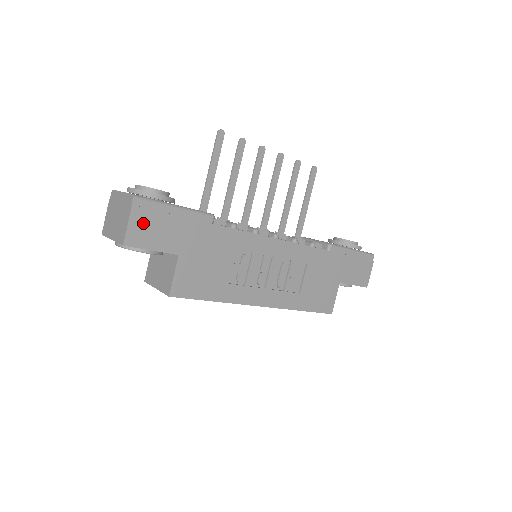
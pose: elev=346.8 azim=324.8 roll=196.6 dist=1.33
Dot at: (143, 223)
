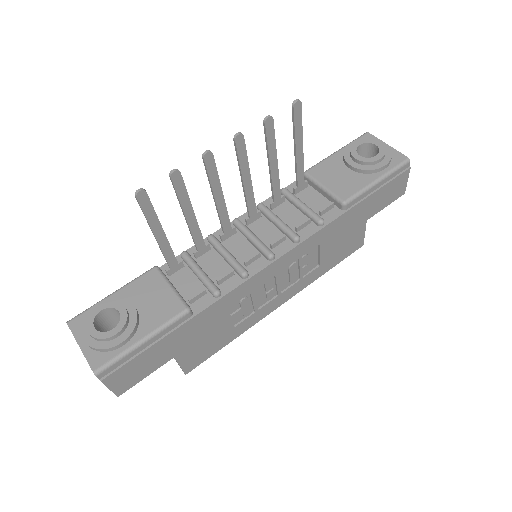
Dot at: (122, 377)
